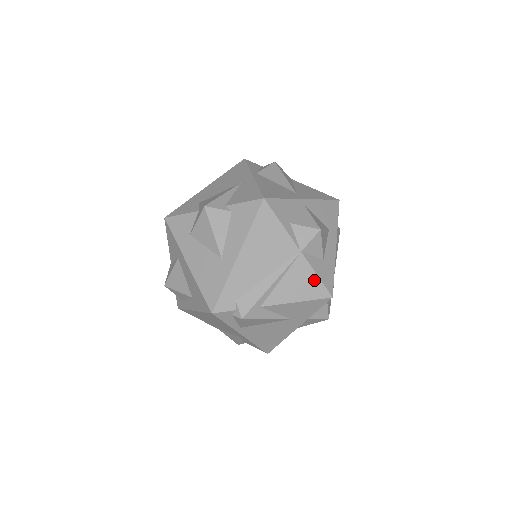
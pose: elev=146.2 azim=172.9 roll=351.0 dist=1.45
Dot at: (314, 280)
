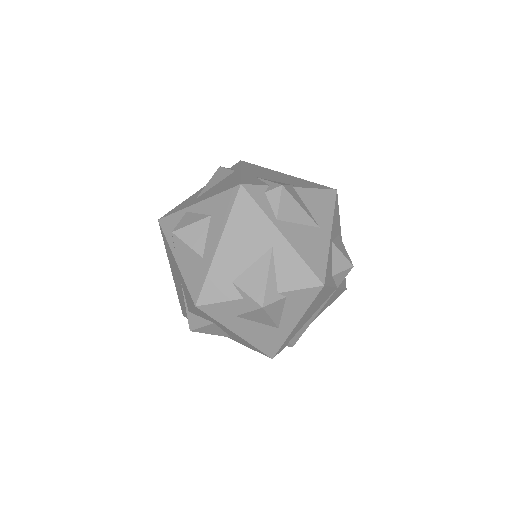
Dot at: (339, 292)
